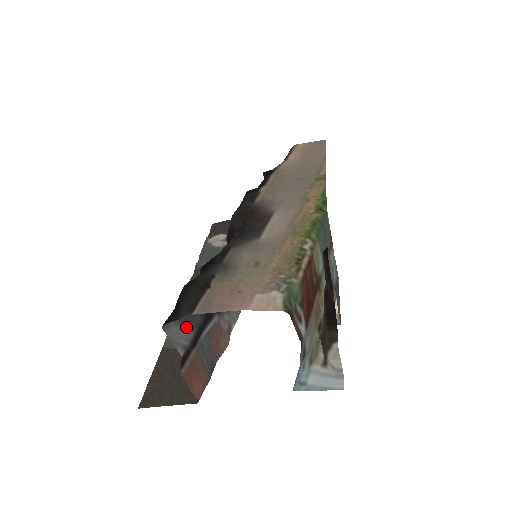
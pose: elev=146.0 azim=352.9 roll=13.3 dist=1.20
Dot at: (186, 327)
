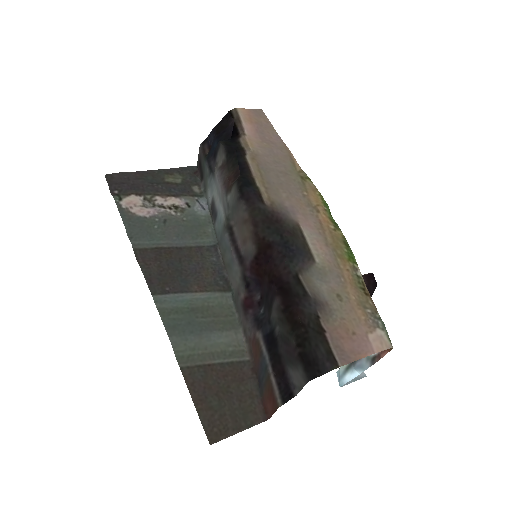
Dot at: (291, 366)
